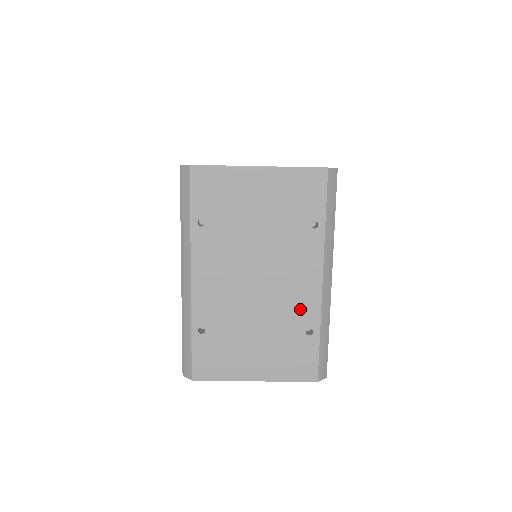
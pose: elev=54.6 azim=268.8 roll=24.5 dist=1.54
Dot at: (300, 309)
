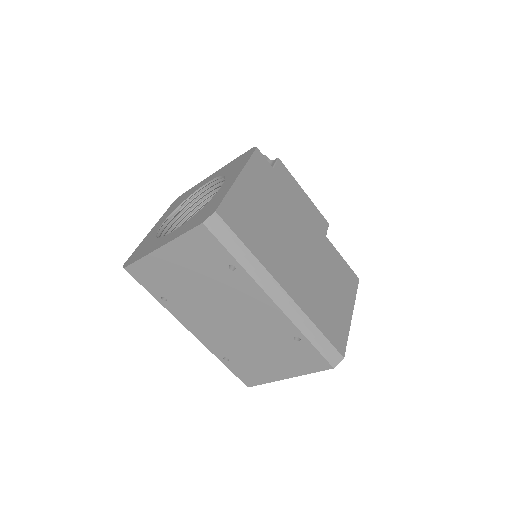
Dot at: (276, 327)
